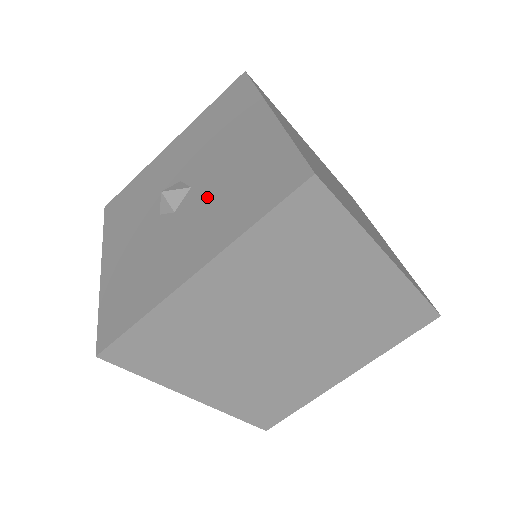
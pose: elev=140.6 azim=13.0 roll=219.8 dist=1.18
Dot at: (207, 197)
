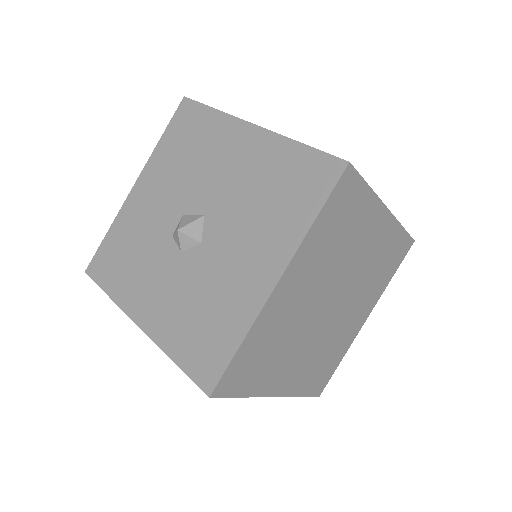
Dot at: (235, 217)
